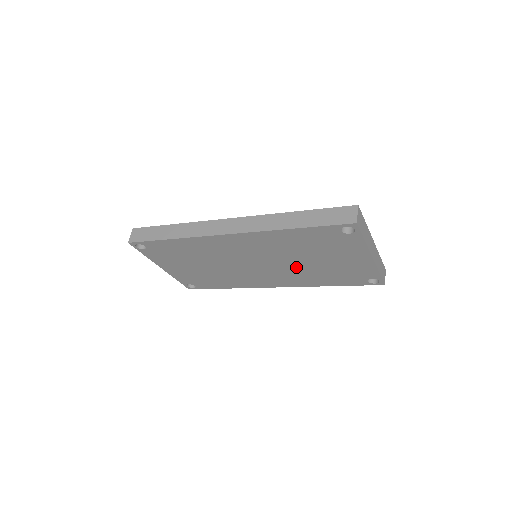
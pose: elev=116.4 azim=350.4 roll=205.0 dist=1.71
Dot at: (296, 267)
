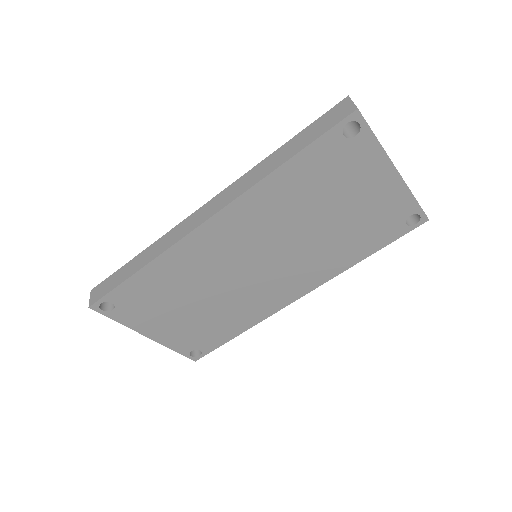
Dot at: (311, 243)
